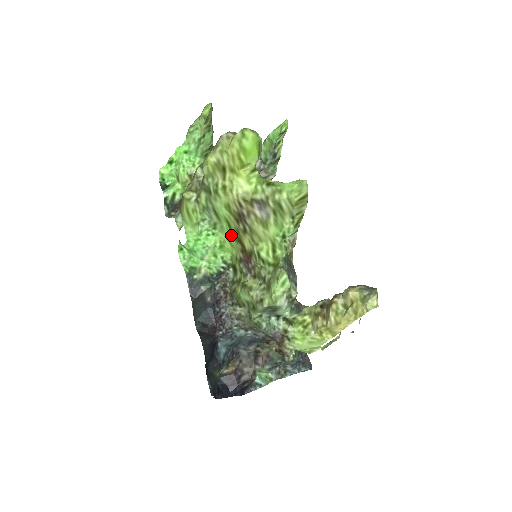
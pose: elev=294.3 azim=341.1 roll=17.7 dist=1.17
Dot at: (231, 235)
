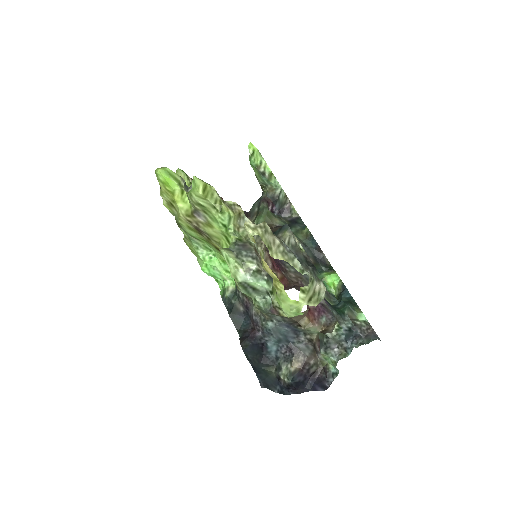
Dot at: (214, 248)
